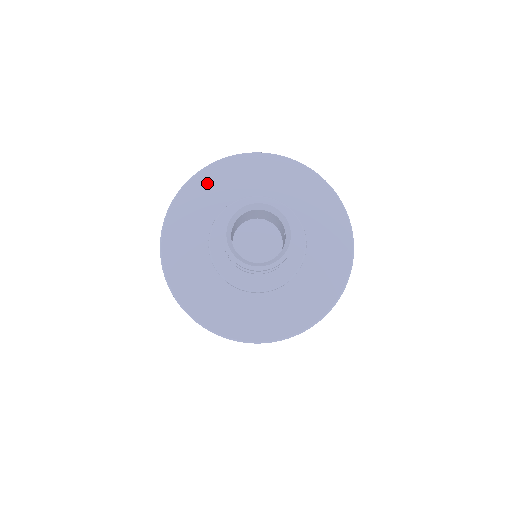
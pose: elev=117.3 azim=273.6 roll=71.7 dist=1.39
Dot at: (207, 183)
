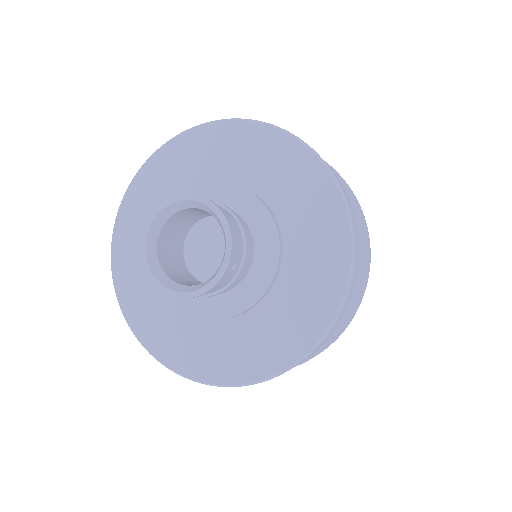
Dot at: (202, 143)
